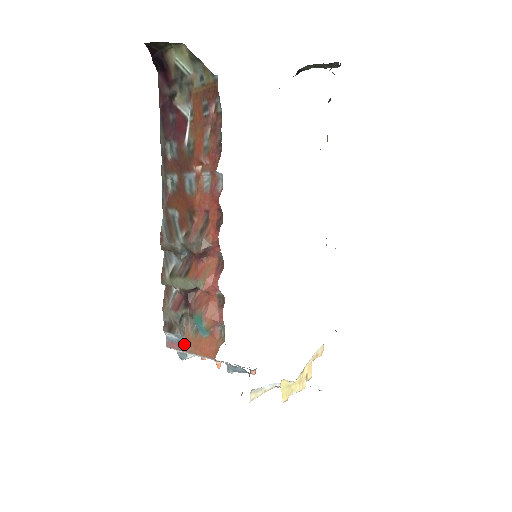
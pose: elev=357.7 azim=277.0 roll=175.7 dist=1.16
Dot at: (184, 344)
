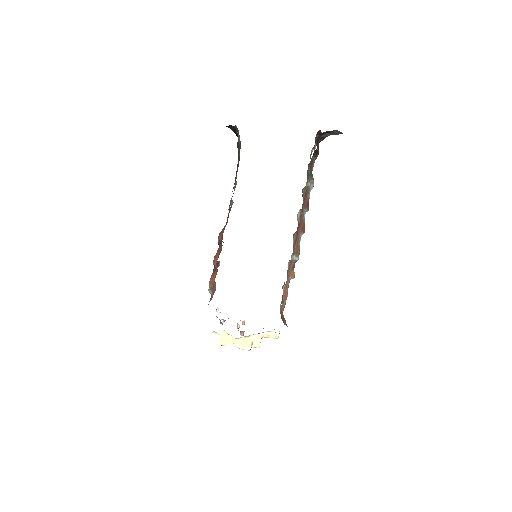
Dot at: occluded
